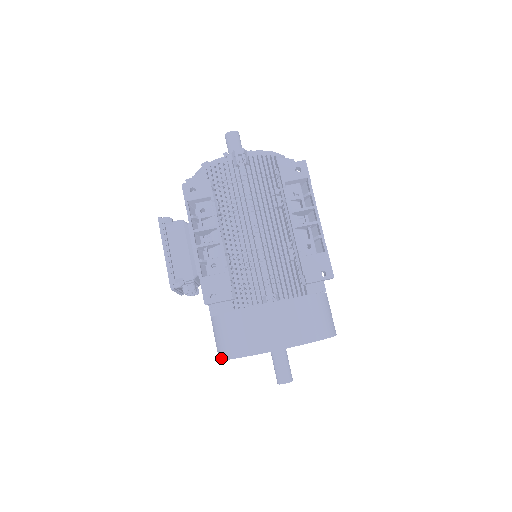
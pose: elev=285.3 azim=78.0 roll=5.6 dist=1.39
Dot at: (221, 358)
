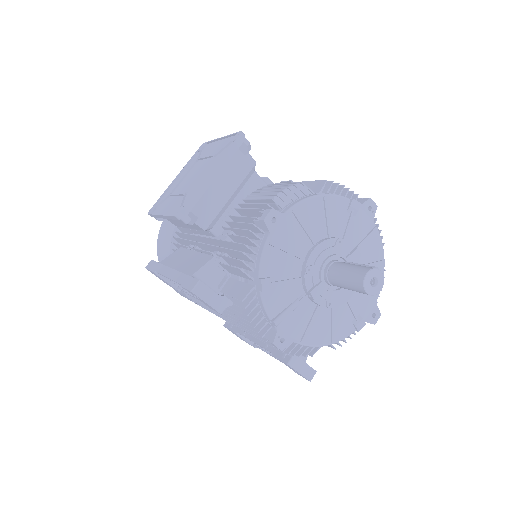
Dot at: (160, 229)
